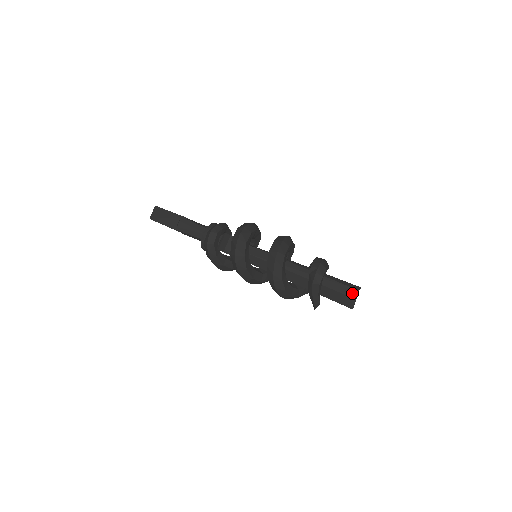
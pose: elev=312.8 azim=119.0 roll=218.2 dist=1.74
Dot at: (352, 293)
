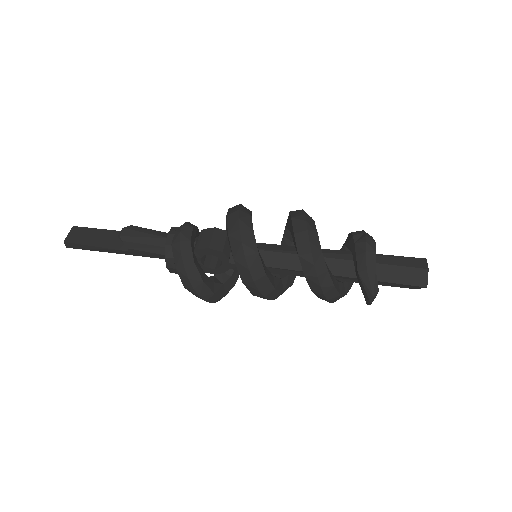
Dot at: (419, 263)
